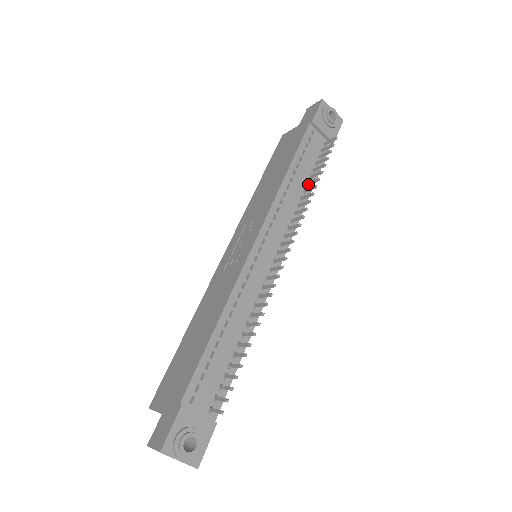
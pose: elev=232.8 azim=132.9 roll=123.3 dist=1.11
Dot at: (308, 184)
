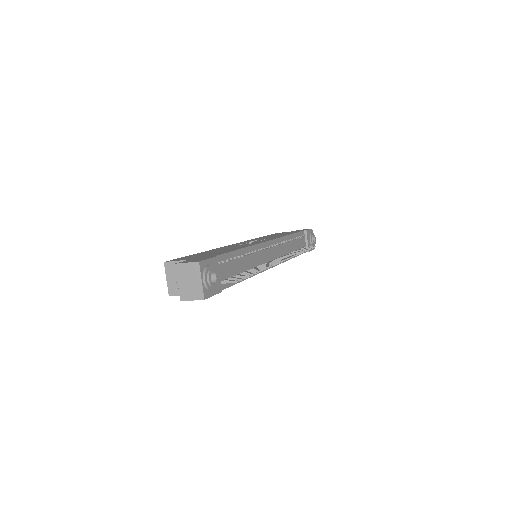
Dot at: occluded
